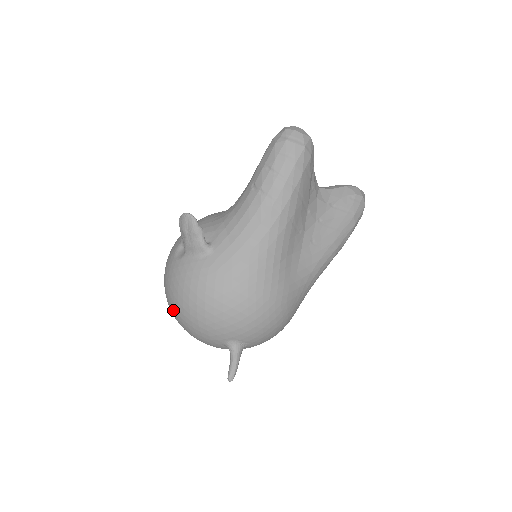
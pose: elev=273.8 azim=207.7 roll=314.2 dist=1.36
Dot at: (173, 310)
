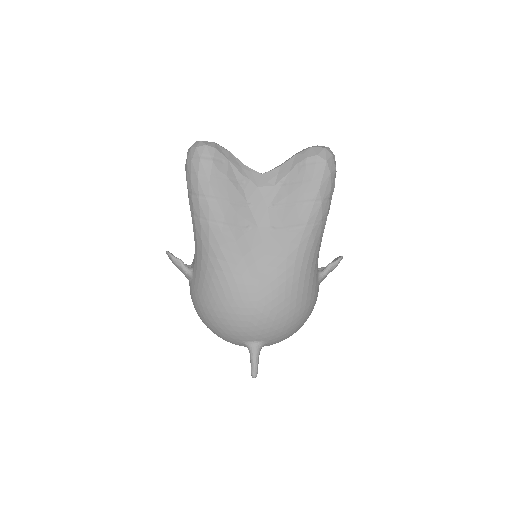
Dot at: occluded
